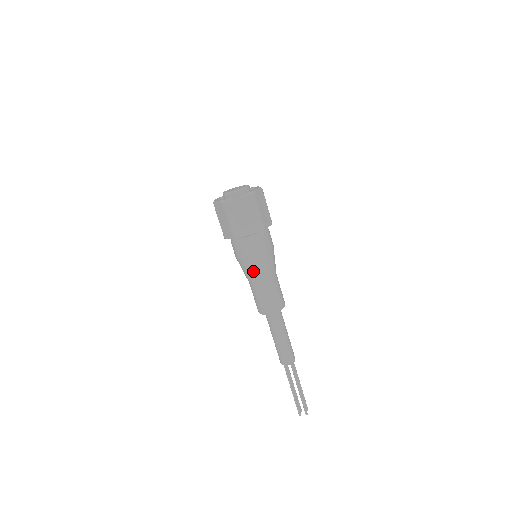
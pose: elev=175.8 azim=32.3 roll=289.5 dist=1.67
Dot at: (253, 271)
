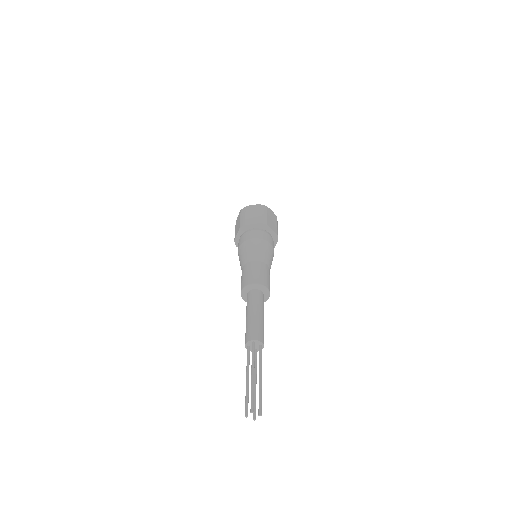
Dot at: (263, 251)
